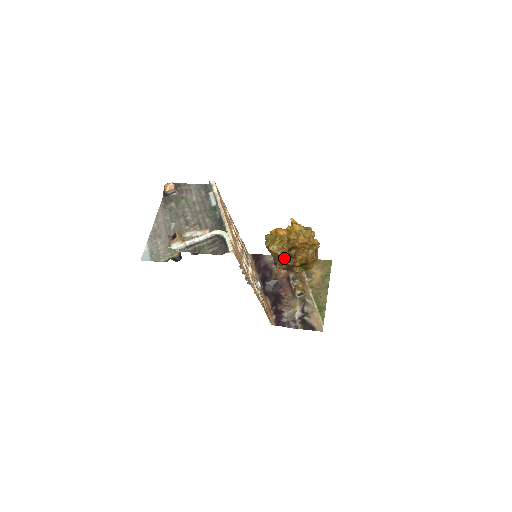
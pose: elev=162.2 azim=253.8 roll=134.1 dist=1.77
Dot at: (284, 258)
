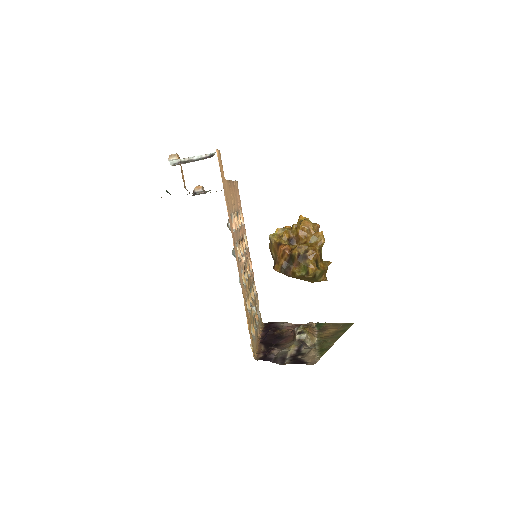
Dot at: (282, 245)
